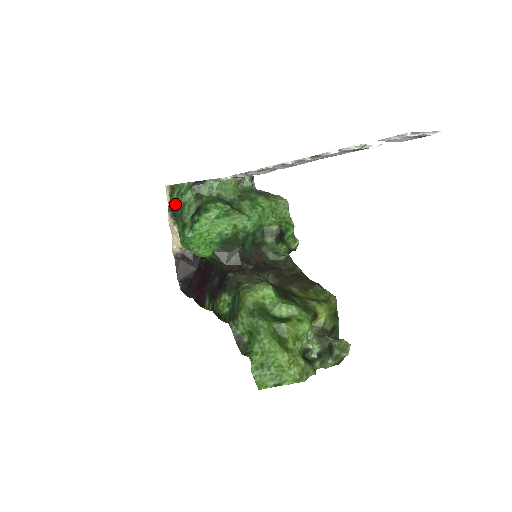
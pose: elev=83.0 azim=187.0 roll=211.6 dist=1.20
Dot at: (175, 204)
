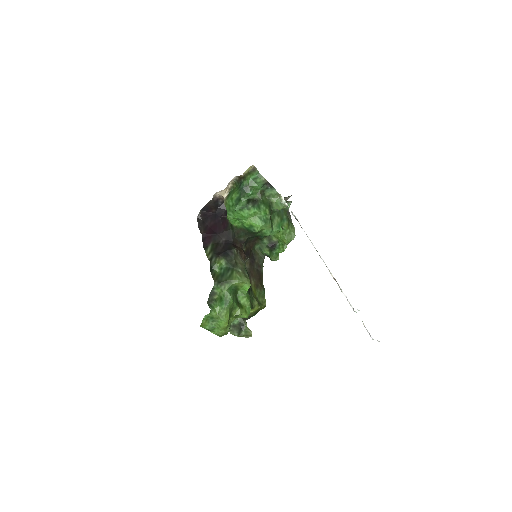
Dot at: (247, 182)
